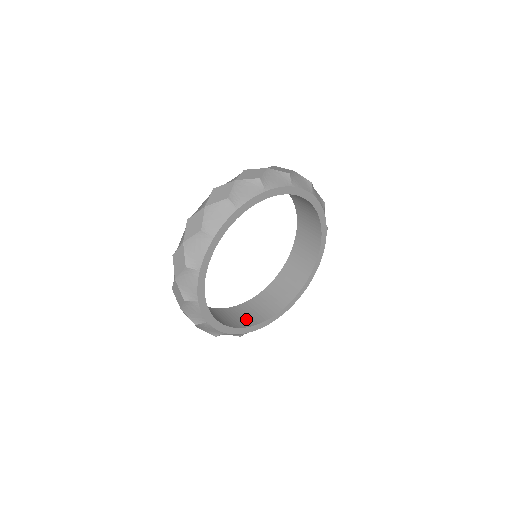
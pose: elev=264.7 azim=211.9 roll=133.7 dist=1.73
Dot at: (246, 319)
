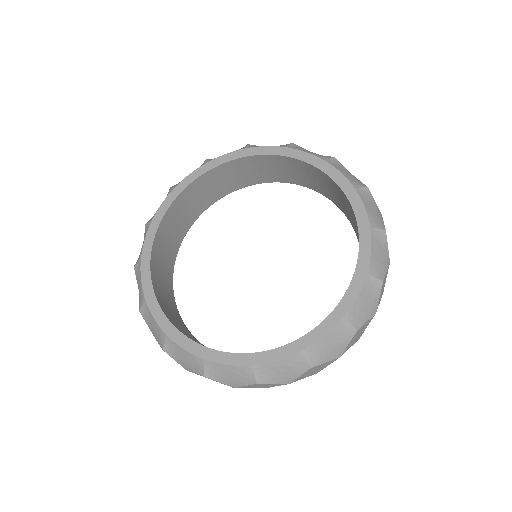
Dot at: (178, 232)
